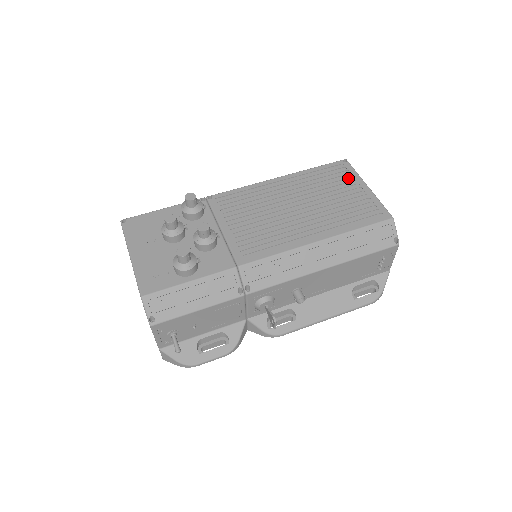
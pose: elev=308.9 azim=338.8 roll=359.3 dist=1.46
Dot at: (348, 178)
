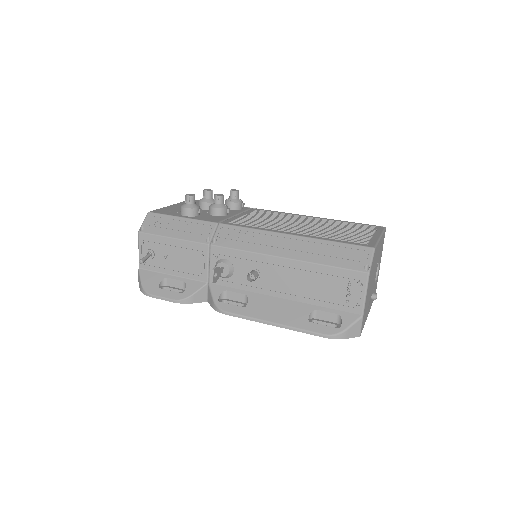
Dot at: (371, 231)
